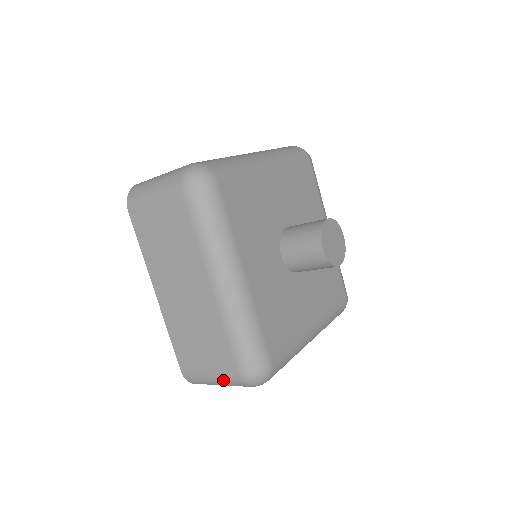
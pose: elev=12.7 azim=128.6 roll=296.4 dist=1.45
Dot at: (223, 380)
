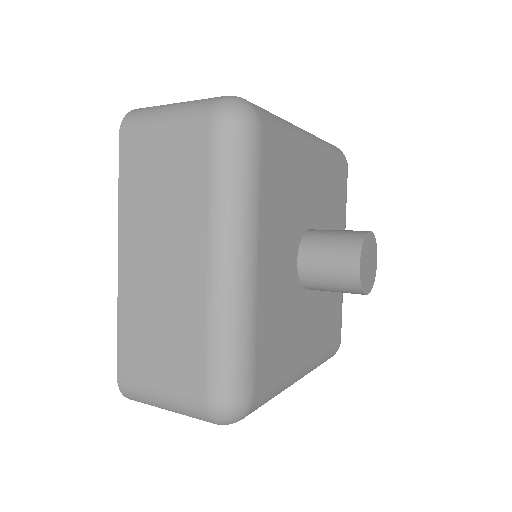
Dot at: (177, 403)
